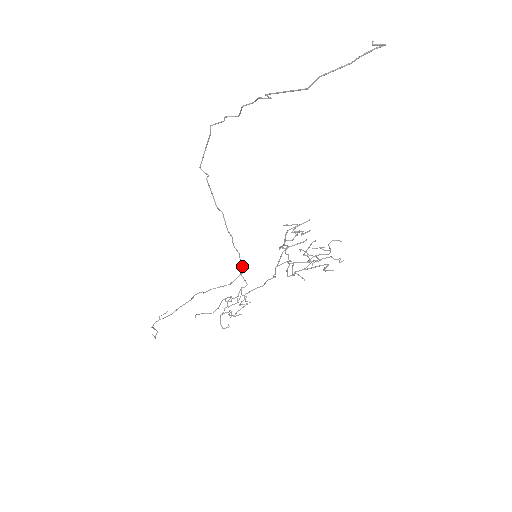
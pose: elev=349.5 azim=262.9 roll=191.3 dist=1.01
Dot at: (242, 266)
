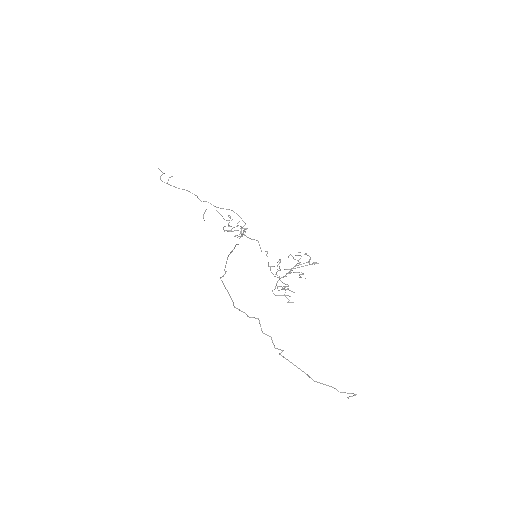
Dot at: (244, 229)
